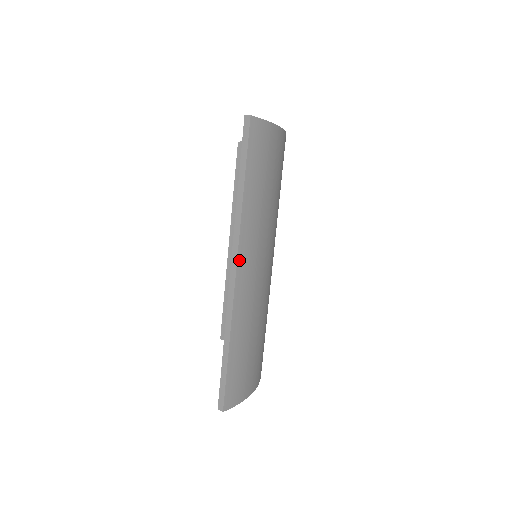
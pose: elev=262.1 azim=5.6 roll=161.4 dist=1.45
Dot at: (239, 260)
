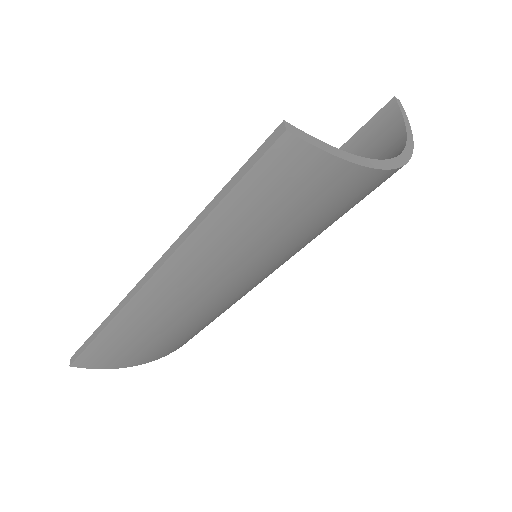
Dot at: (157, 276)
